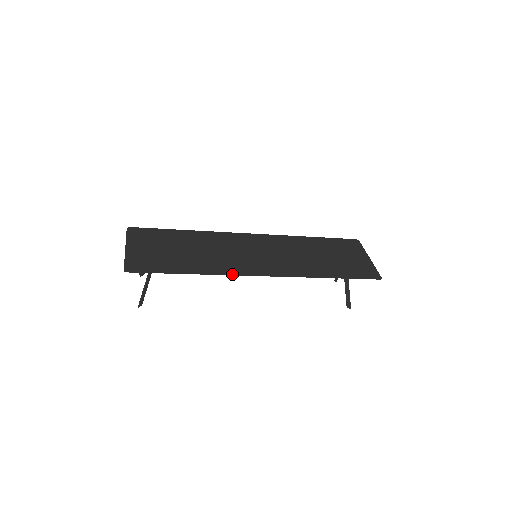
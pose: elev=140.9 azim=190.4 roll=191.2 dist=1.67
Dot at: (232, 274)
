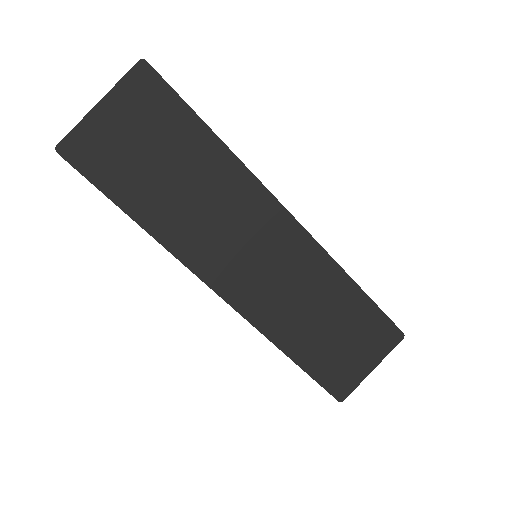
Dot at: (186, 265)
